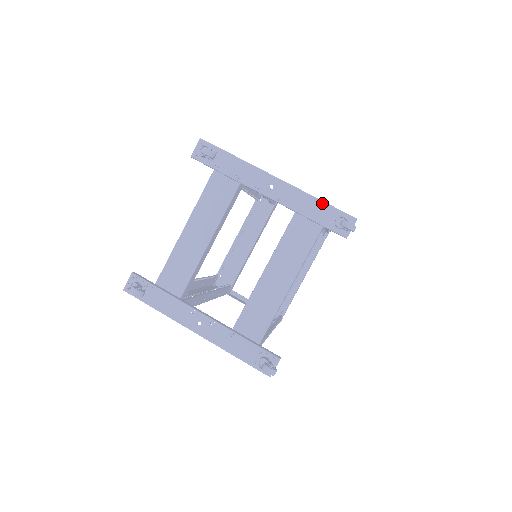
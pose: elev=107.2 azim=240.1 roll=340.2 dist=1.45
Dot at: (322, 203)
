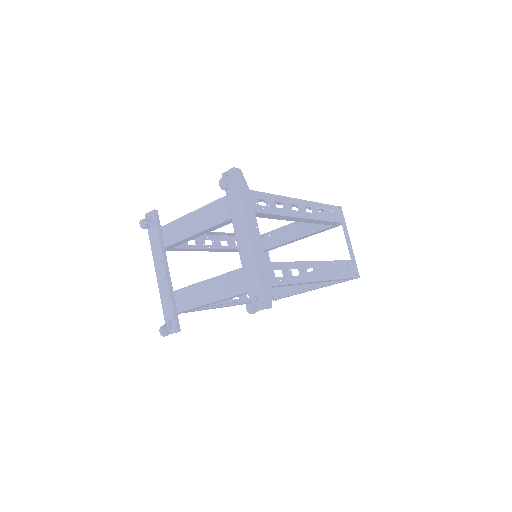
Dot at: (257, 278)
